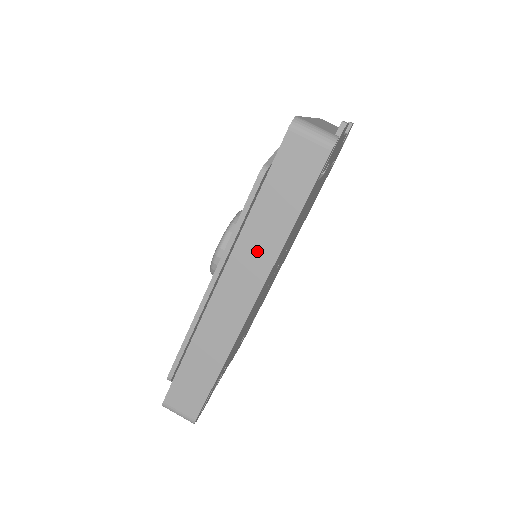
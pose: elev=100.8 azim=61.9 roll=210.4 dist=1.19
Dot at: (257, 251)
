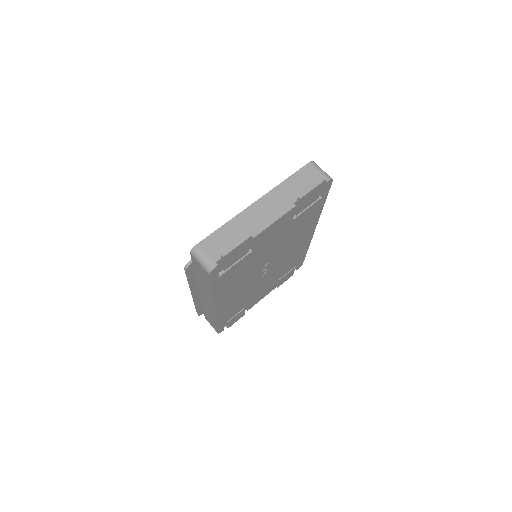
Dot at: (205, 292)
